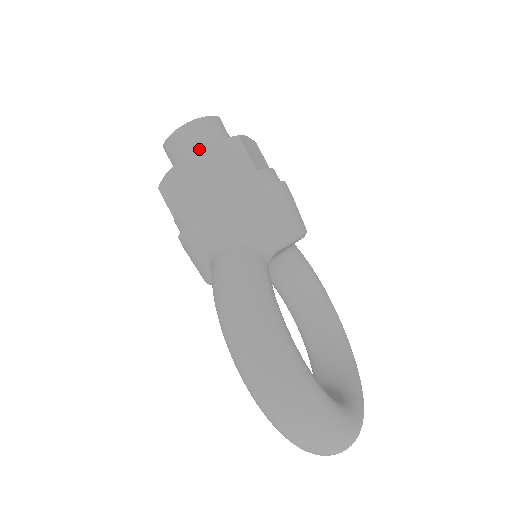
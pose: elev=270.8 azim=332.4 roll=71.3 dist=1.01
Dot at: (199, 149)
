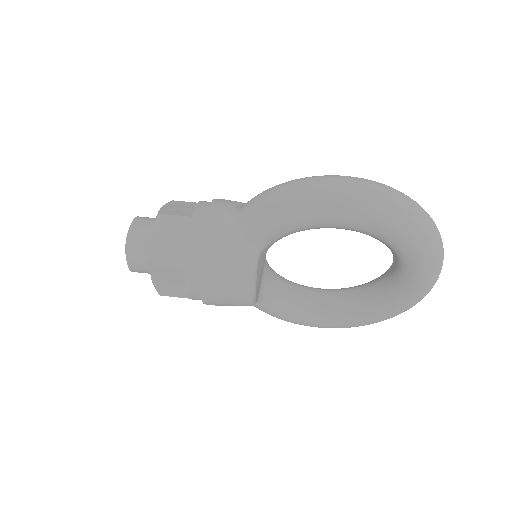
Dot at: occluded
